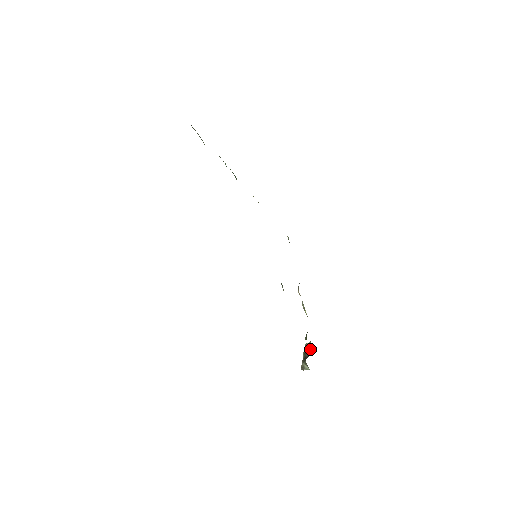
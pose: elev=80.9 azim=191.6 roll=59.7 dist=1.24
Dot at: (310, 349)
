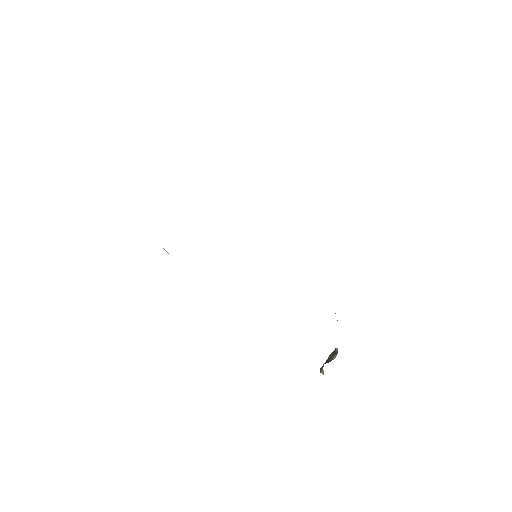
Dot at: (335, 355)
